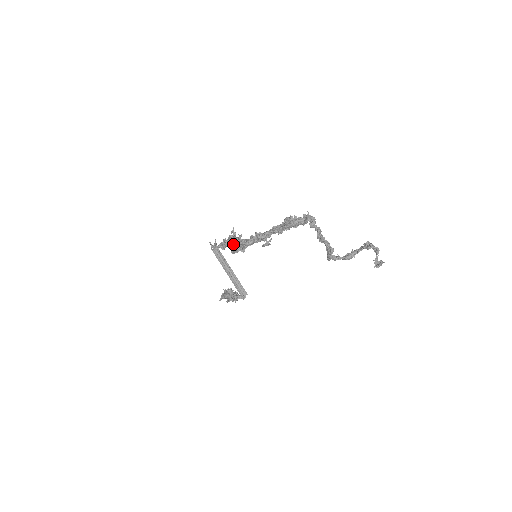
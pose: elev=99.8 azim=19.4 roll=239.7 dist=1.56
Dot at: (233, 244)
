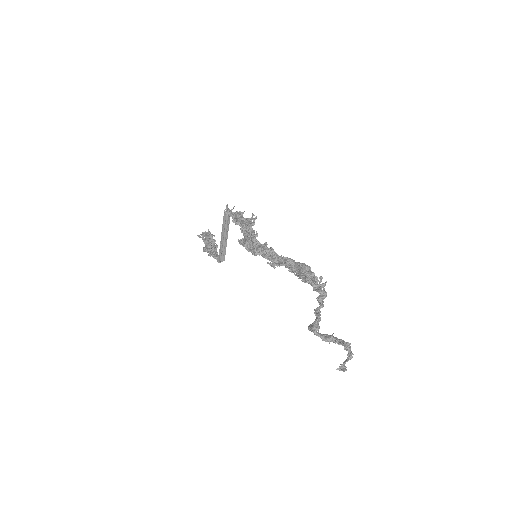
Dot at: occluded
